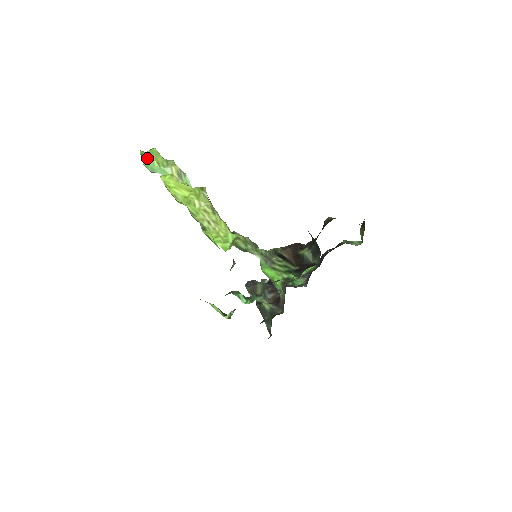
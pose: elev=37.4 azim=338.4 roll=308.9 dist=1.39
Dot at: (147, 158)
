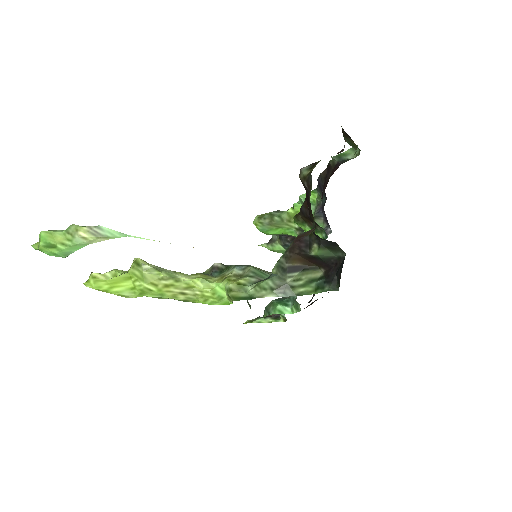
Dot at: (47, 251)
